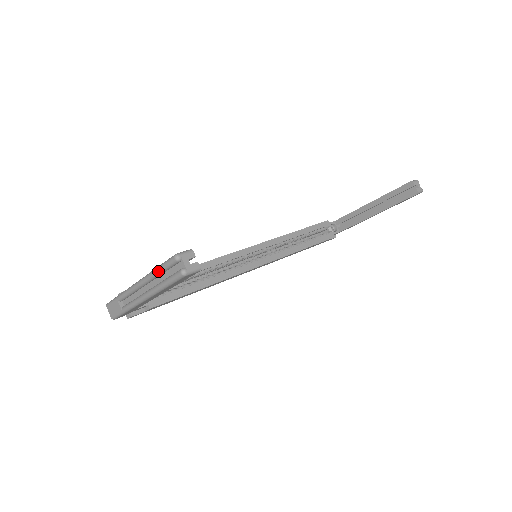
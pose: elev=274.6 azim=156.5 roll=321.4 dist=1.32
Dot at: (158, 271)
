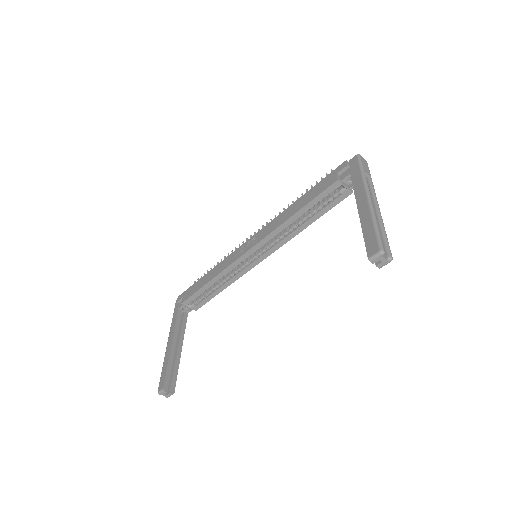
Dot at: occluded
